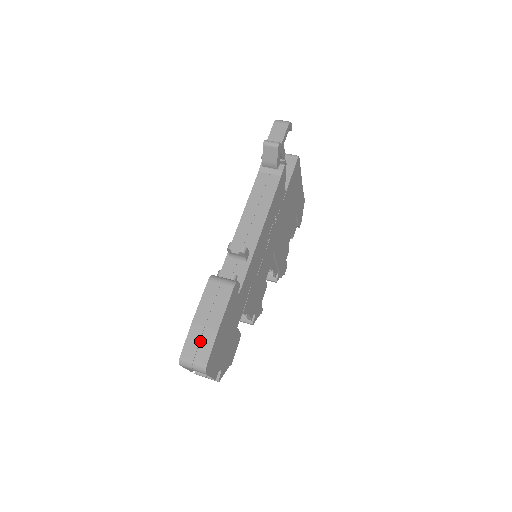
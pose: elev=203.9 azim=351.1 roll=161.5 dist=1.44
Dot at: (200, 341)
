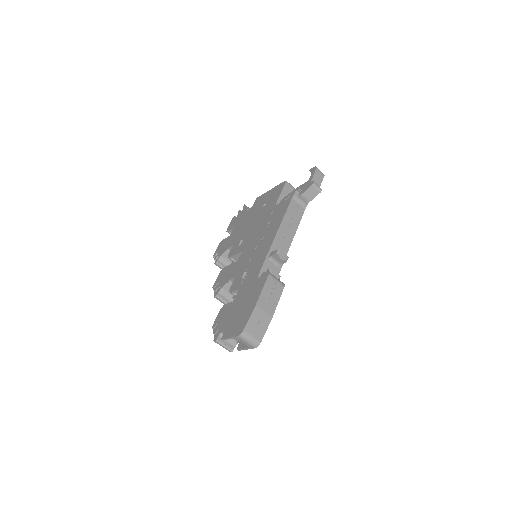
Dot at: (259, 322)
